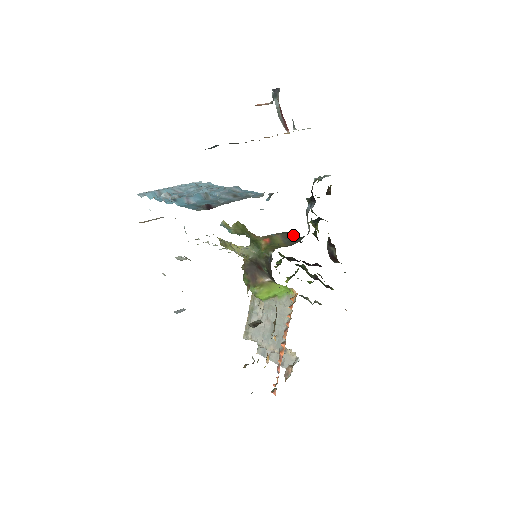
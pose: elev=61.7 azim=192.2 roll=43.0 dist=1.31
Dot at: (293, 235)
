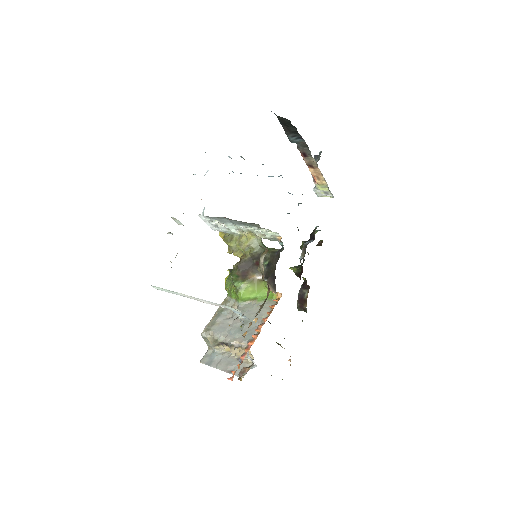
Dot at: occluded
